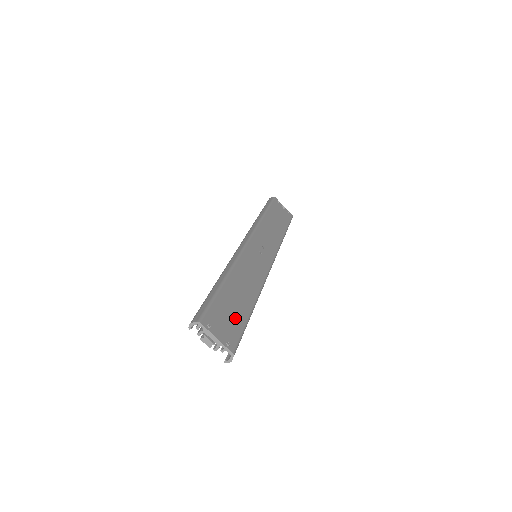
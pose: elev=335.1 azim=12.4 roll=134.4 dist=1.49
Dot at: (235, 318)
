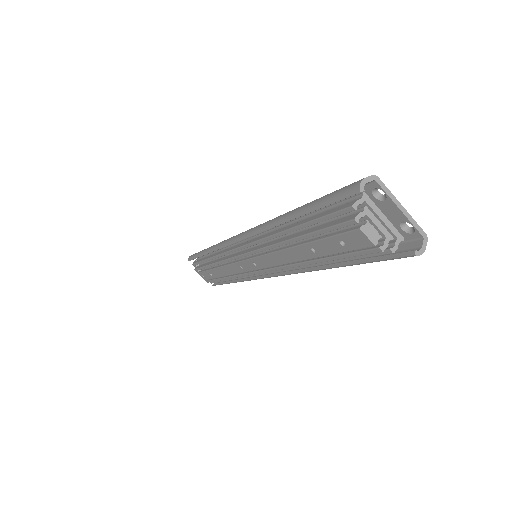
Dot at: occluded
